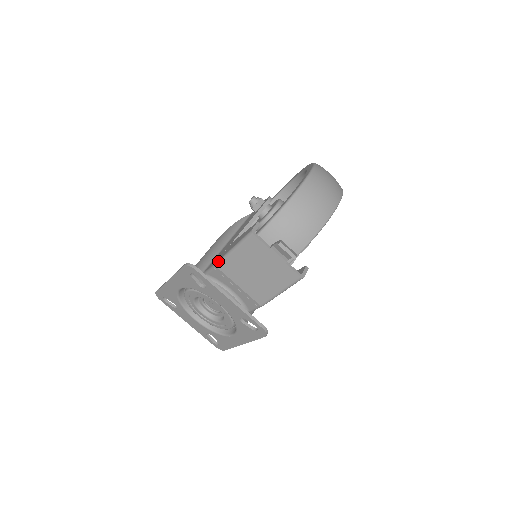
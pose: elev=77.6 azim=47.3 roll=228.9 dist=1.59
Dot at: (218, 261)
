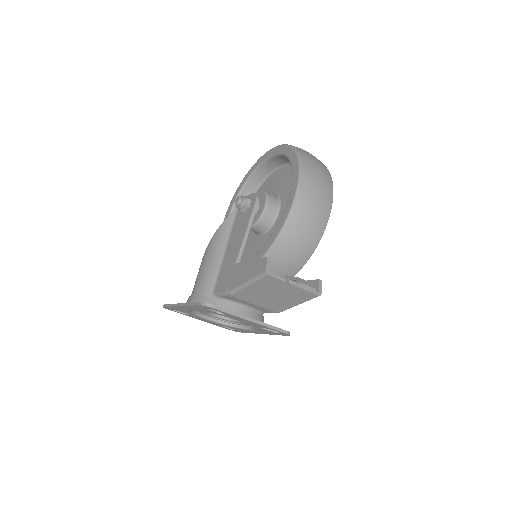
Dot at: (231, 291)
